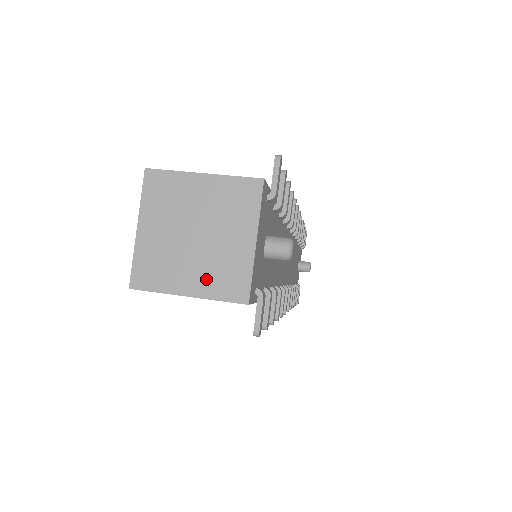
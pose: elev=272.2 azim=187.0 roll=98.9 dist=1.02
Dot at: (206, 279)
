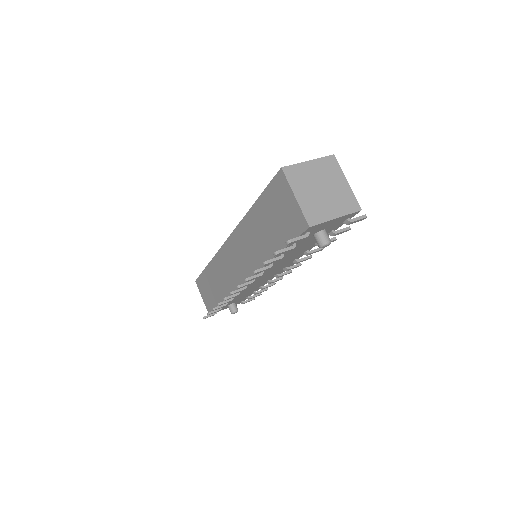
Dot at: (308, 202)
